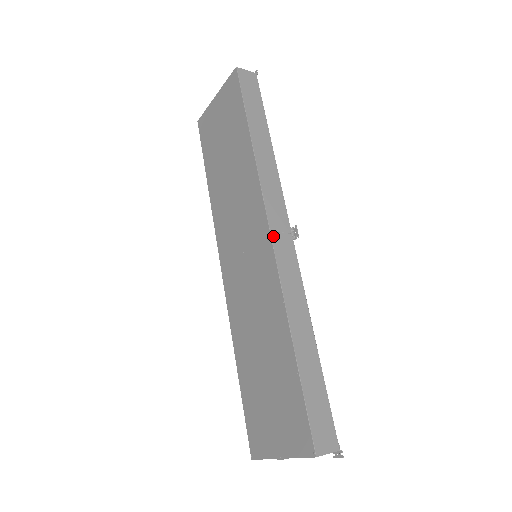
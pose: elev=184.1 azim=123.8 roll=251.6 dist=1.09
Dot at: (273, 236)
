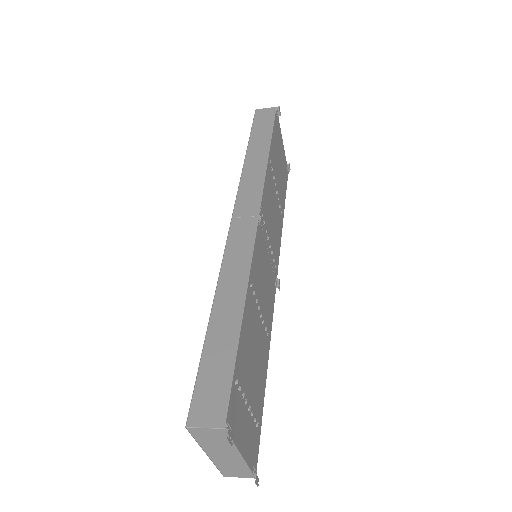
Dot at: (234, 221)
